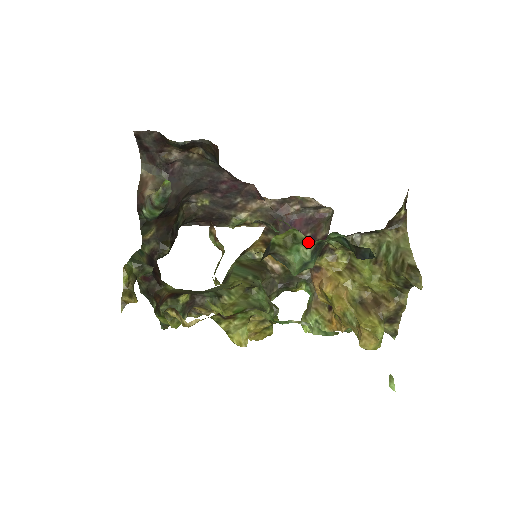
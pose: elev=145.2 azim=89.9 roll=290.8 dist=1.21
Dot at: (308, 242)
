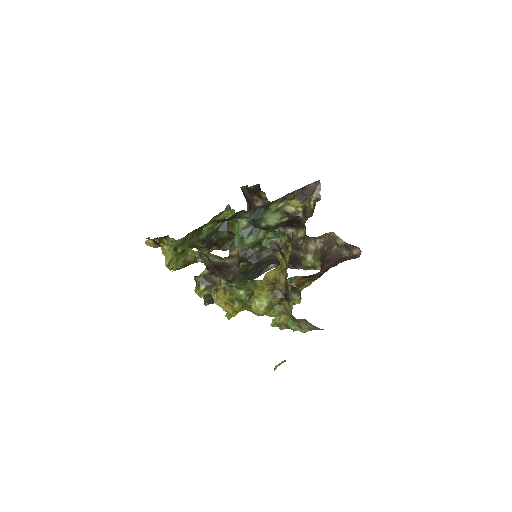
Dot at: (240, 219)
